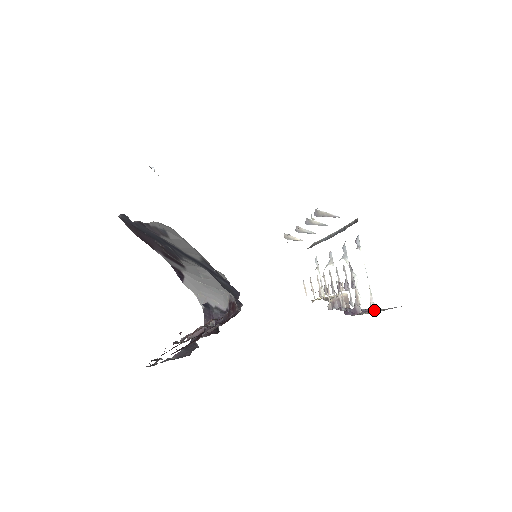
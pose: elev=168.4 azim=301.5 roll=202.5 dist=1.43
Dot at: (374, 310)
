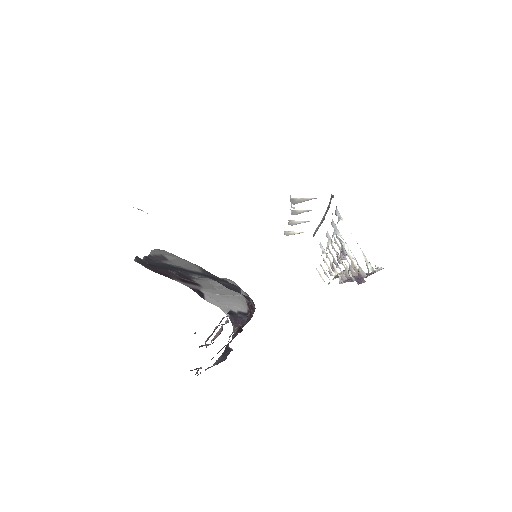
Dot at: (371, 269)
